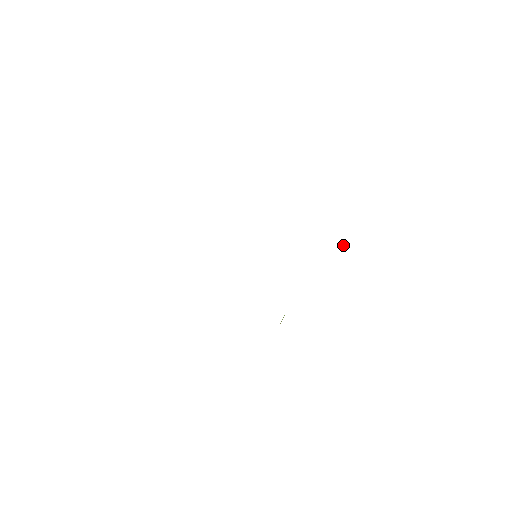
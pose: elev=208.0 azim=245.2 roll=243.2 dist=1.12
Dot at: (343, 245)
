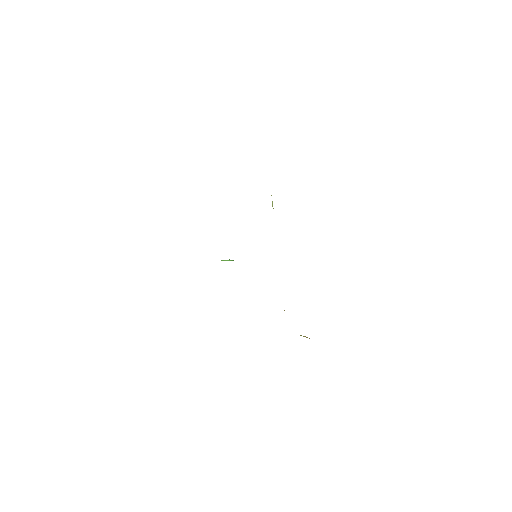
Dot at: (272, 205)
